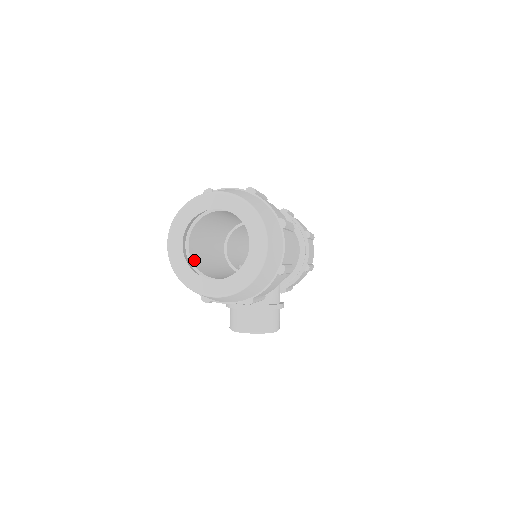
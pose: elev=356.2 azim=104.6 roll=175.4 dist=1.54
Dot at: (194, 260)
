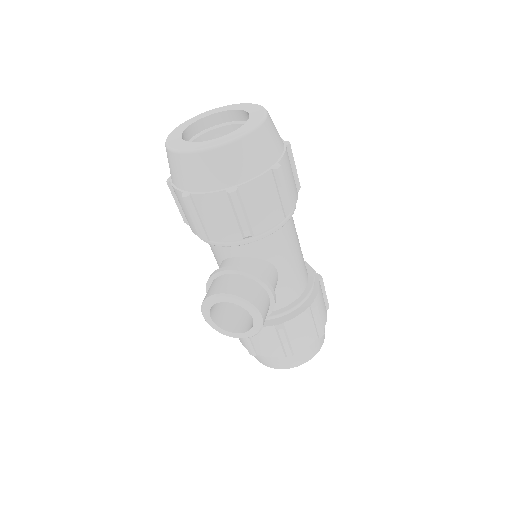
Dot at: occluded
